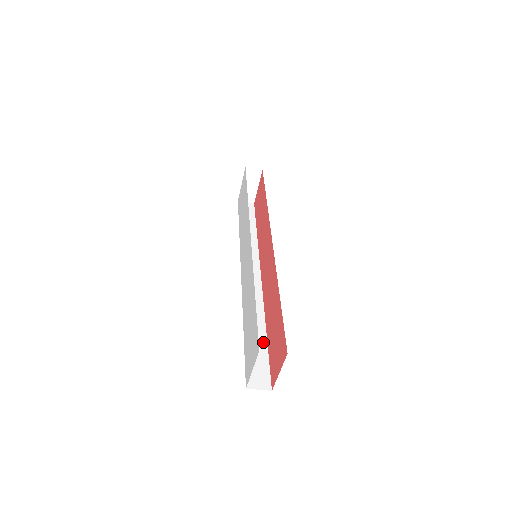
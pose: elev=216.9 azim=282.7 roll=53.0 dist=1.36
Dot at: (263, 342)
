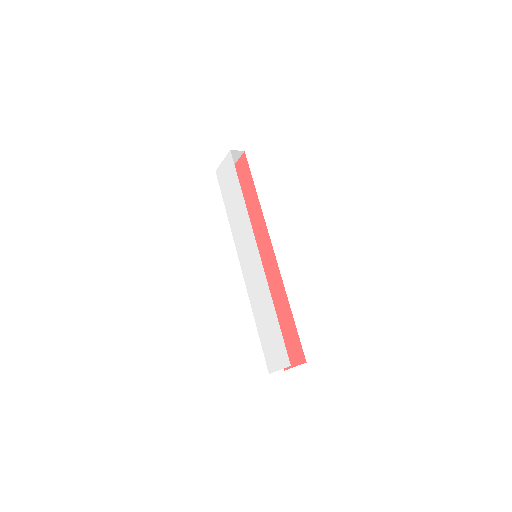
Dot at: occluded
